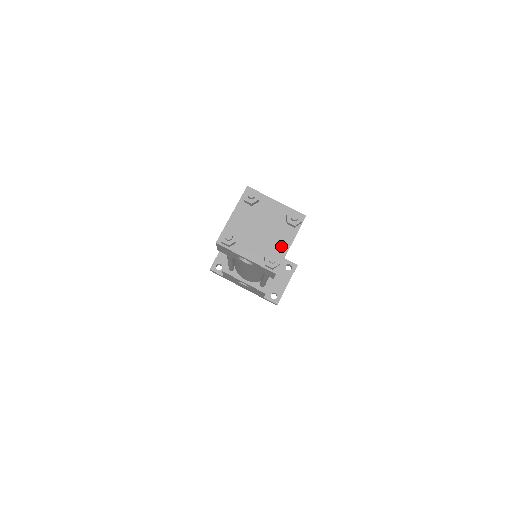
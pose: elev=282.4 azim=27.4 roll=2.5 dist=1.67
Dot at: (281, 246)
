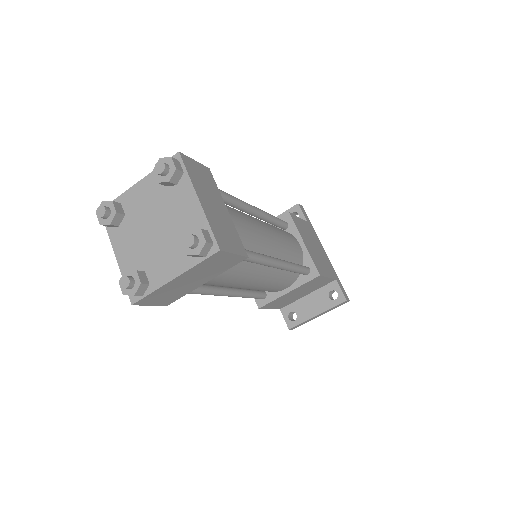
Dot at: (161, 271)
